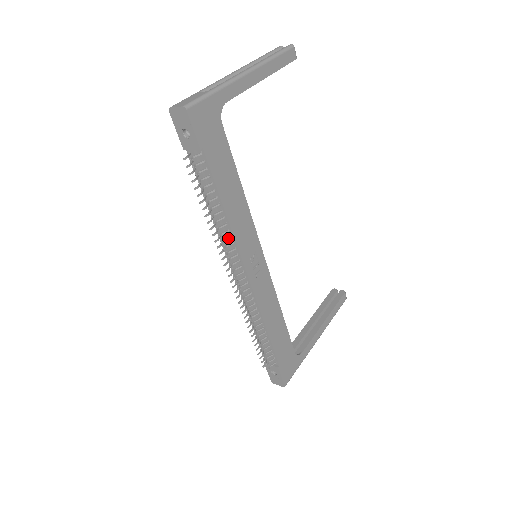
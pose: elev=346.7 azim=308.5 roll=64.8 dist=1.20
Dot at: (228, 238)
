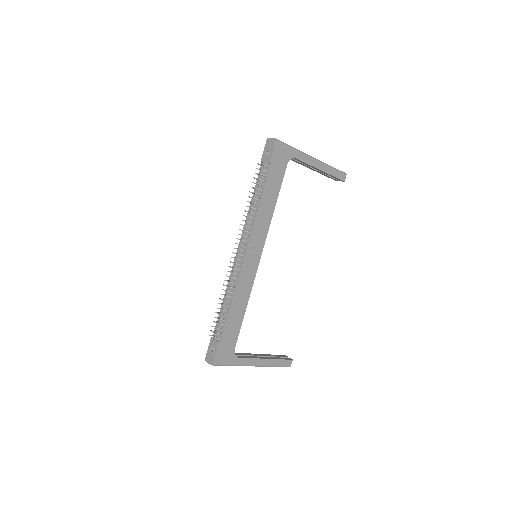
Dot at: (250, 222)
